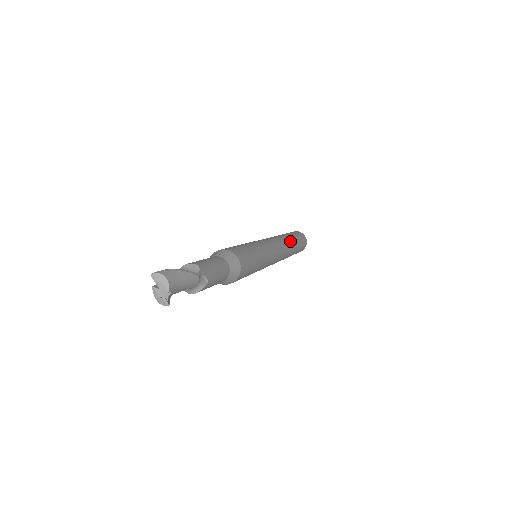
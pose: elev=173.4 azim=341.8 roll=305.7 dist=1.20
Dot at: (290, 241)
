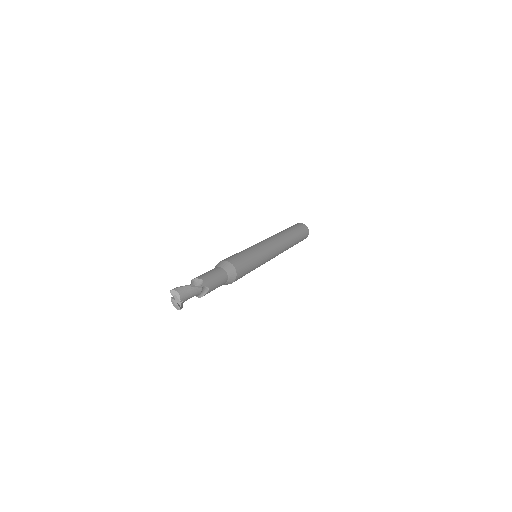
Dot at: (289, 237)
